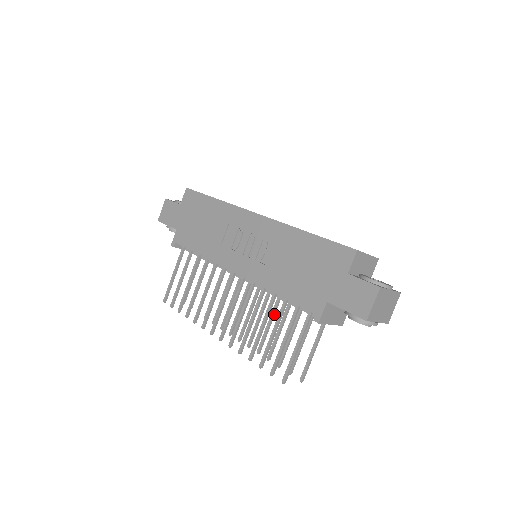
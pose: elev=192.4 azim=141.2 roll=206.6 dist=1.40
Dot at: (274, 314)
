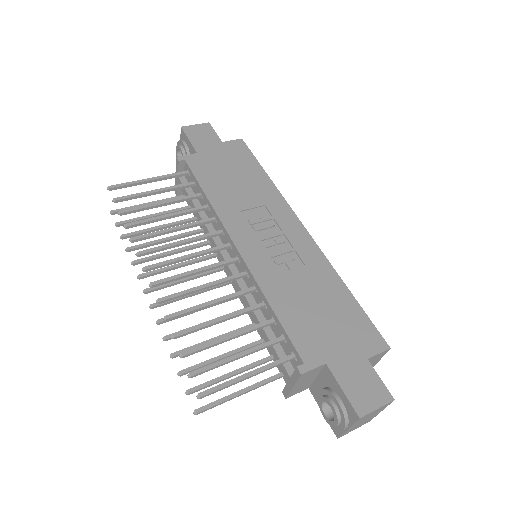
Dot at: occluded
